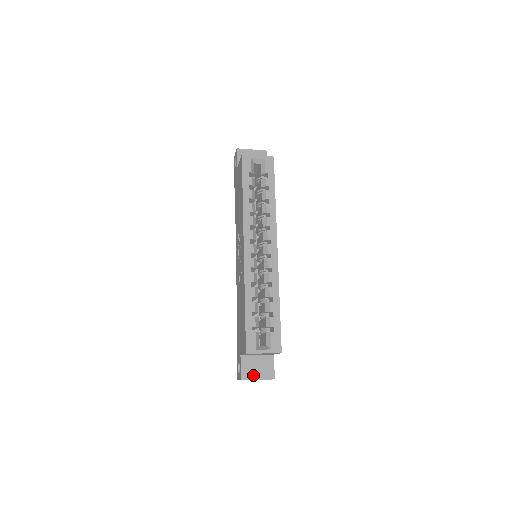
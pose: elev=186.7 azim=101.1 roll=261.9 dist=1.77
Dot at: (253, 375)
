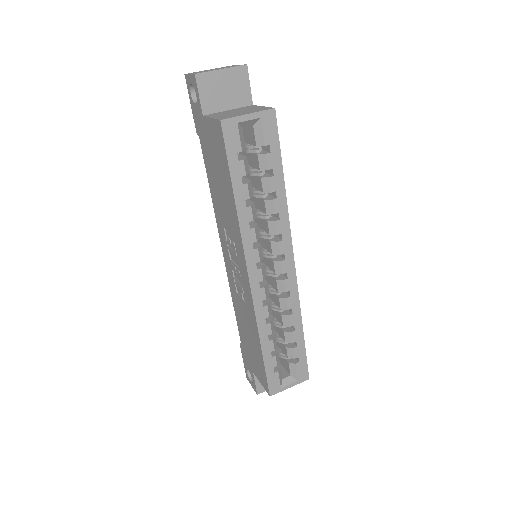
Dot at: occluded
